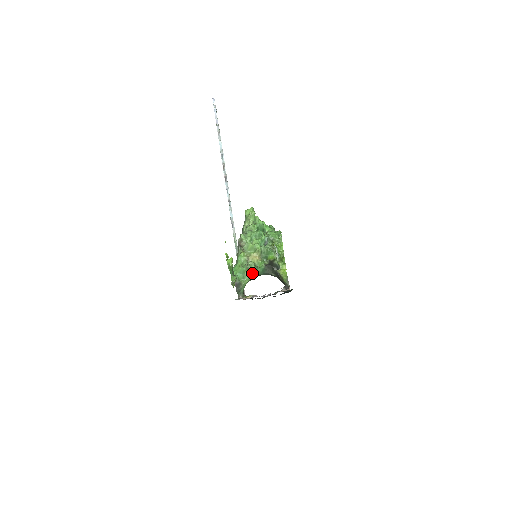
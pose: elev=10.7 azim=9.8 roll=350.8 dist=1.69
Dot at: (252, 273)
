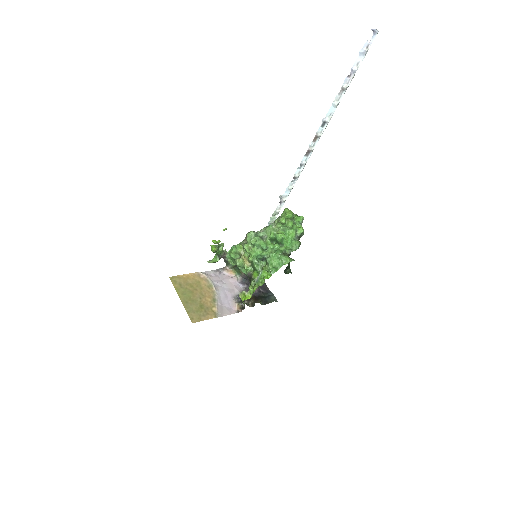
Dot at: occluded
